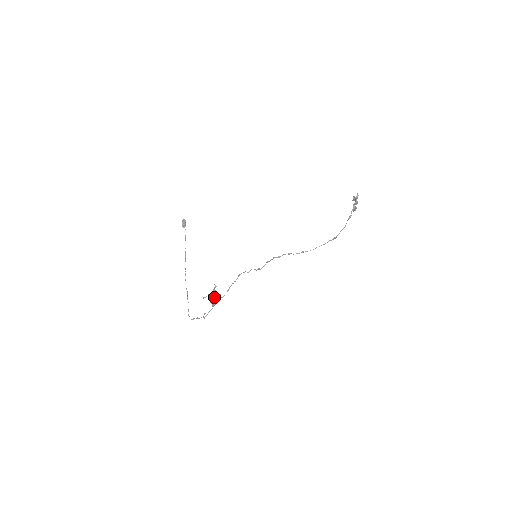
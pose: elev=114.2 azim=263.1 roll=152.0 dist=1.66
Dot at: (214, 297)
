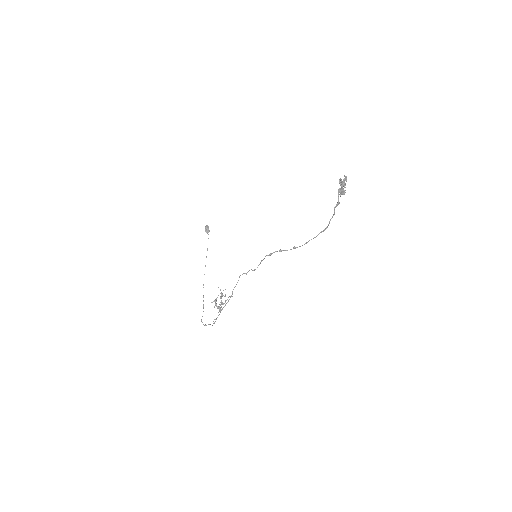
Dot at: (222, 302)
